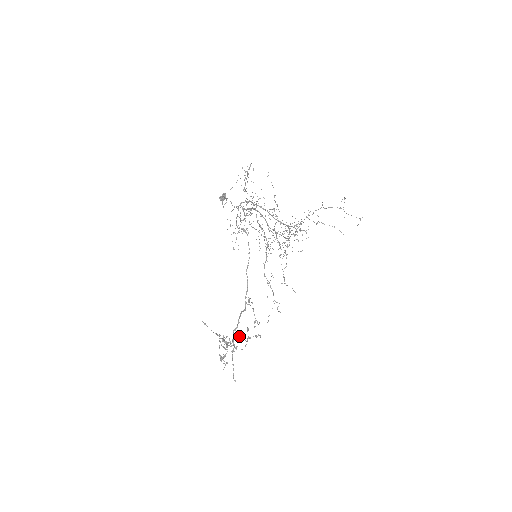
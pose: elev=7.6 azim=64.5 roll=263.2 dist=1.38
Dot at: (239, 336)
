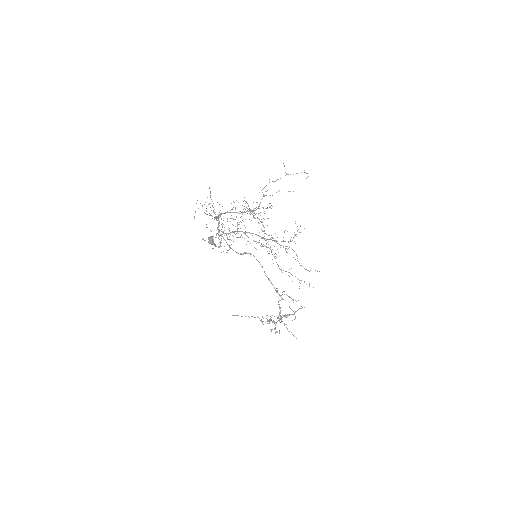
Dot at: (285, 315)
